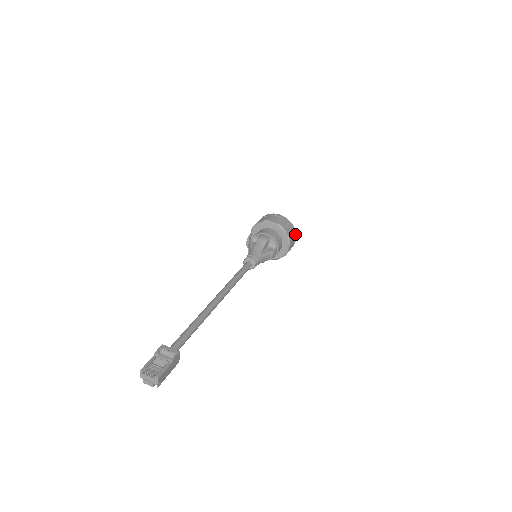
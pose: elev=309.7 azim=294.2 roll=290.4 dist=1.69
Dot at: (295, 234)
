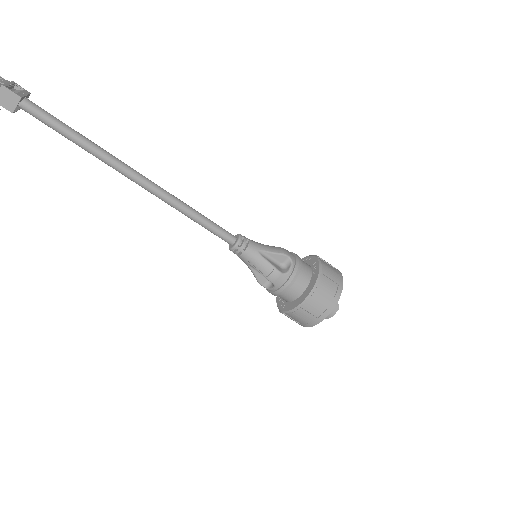
Dot at: (332, 305)
